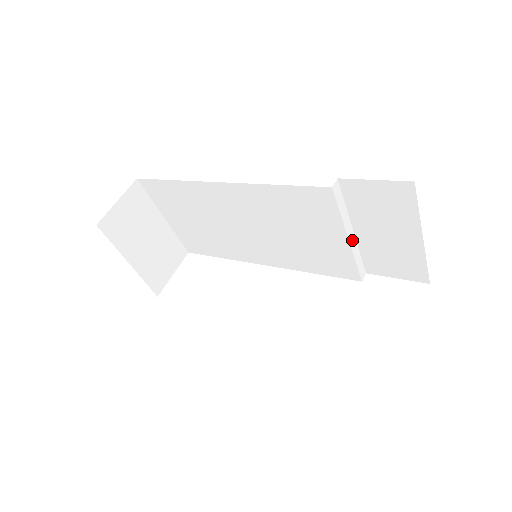
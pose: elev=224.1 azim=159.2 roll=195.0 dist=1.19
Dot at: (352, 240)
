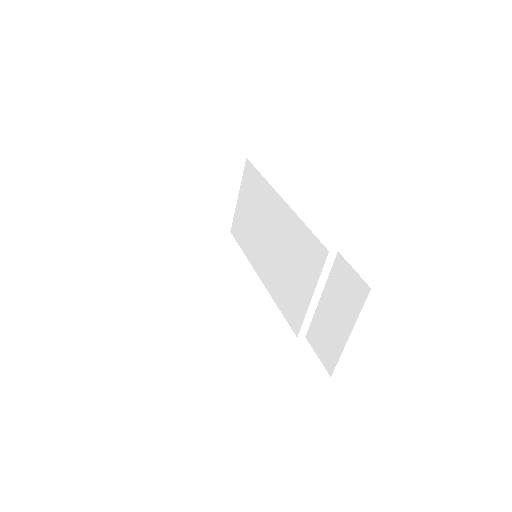
Dot at: (314, 302)
